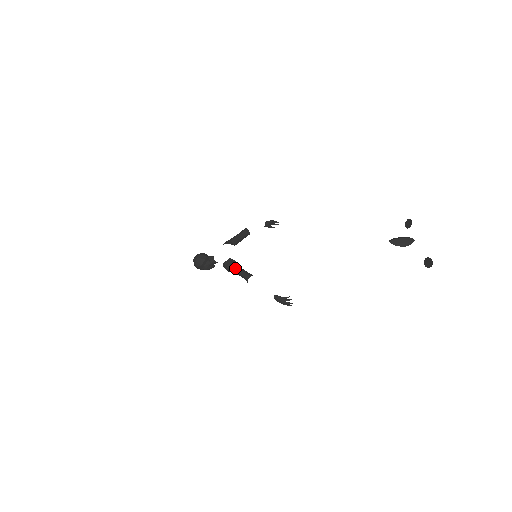
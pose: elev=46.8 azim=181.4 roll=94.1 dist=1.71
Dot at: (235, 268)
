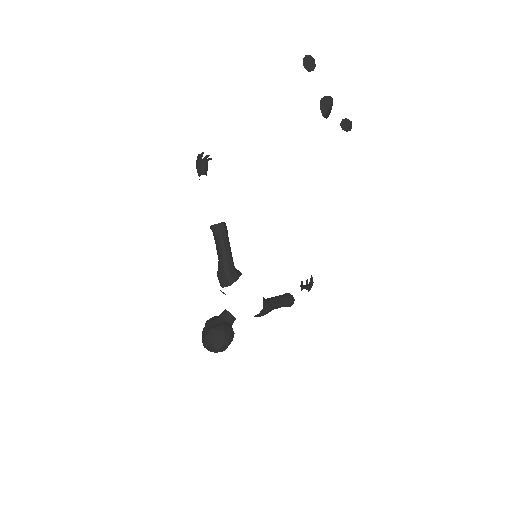
Dot at: (276, 307)
